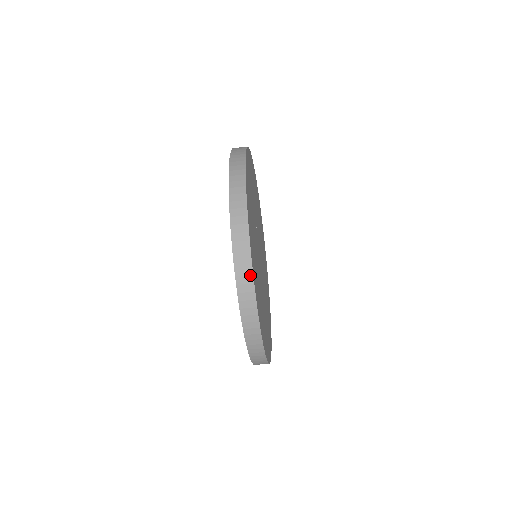
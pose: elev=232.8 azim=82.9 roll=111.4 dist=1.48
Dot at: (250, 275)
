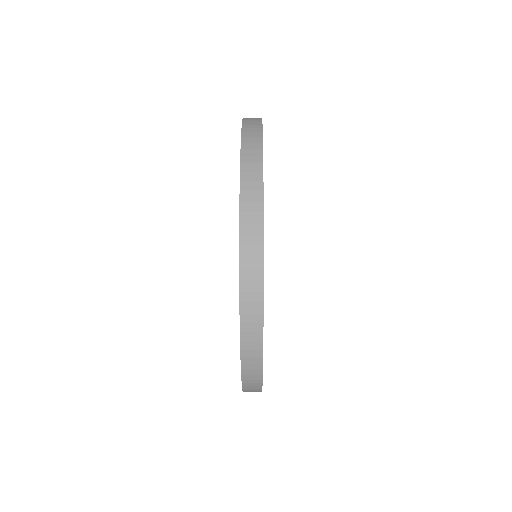
Dot at: (259, 181)
